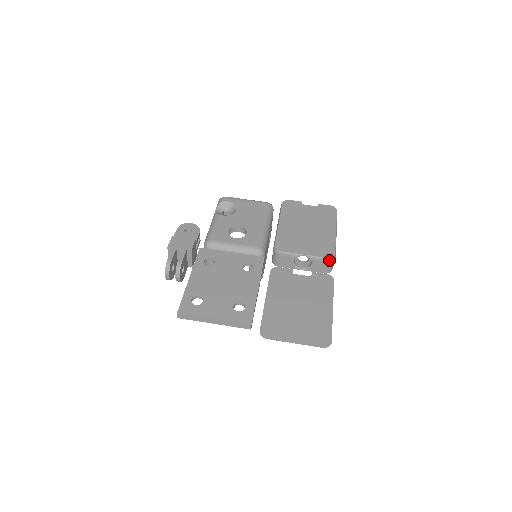
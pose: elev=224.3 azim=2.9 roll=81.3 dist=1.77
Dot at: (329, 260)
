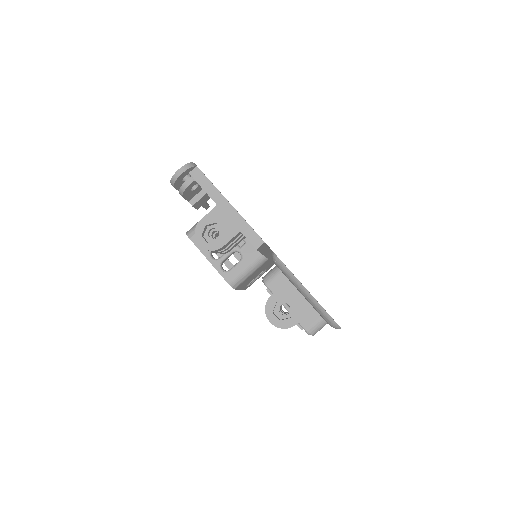
Dot at: occluded
